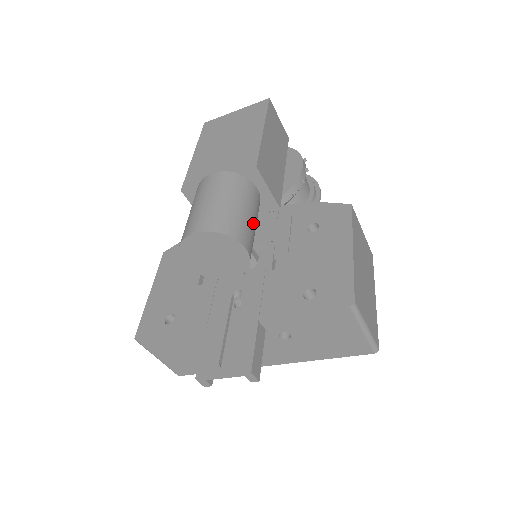
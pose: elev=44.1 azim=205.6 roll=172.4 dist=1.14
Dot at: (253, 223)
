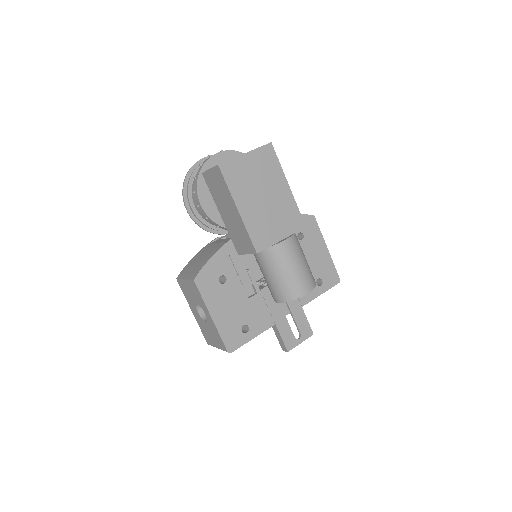
Dot at: occluded
